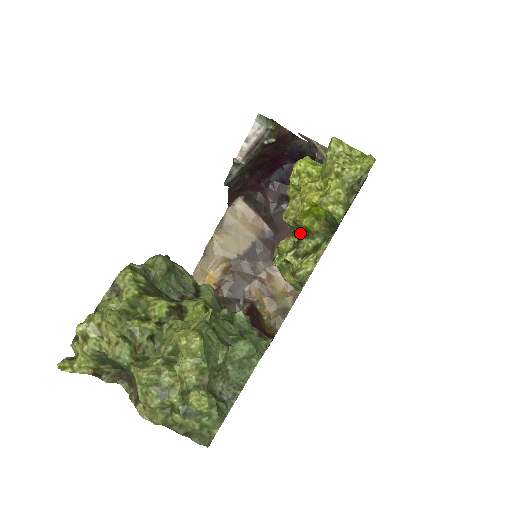
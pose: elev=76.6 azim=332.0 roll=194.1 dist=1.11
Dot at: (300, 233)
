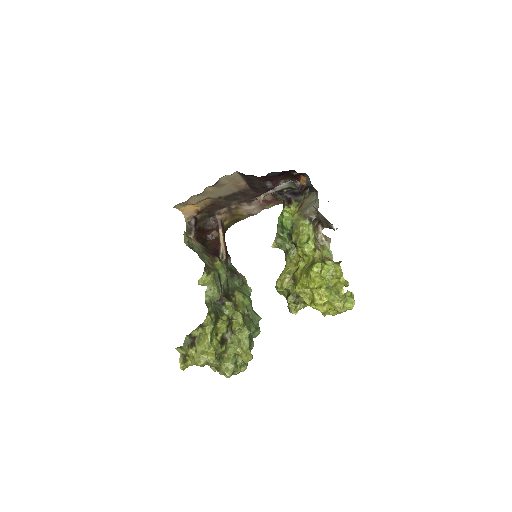
Dot at: occluded
